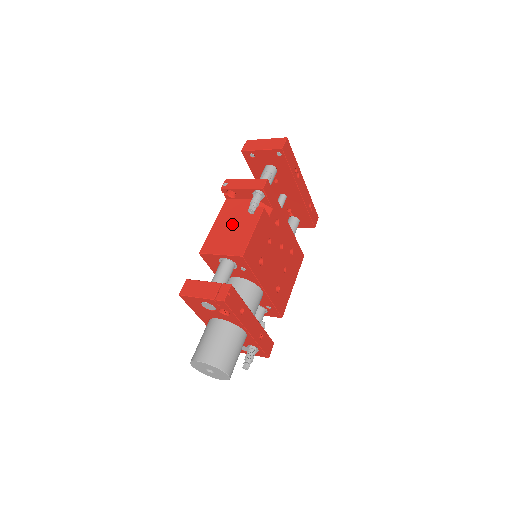
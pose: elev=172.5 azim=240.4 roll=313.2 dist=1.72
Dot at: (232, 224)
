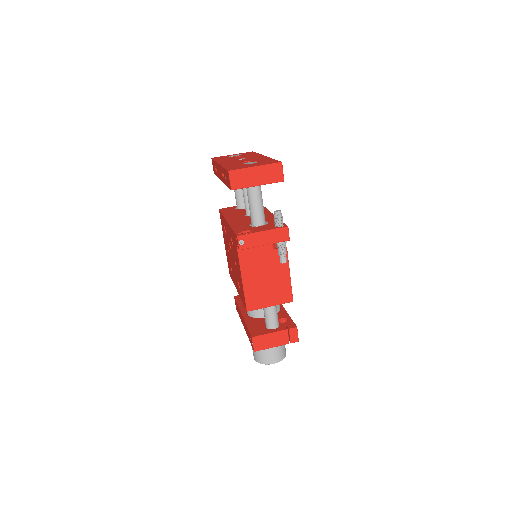
Dot at: (264, 274)
